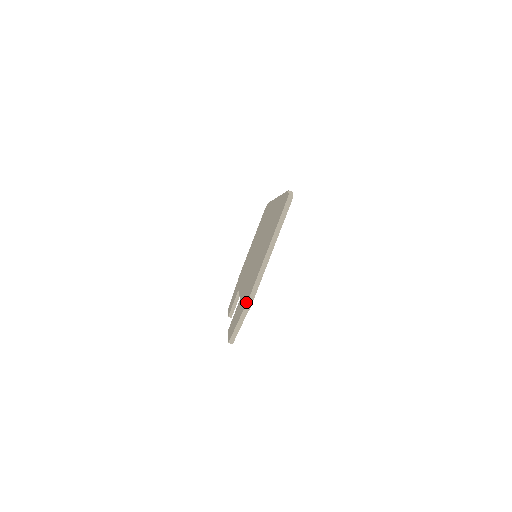
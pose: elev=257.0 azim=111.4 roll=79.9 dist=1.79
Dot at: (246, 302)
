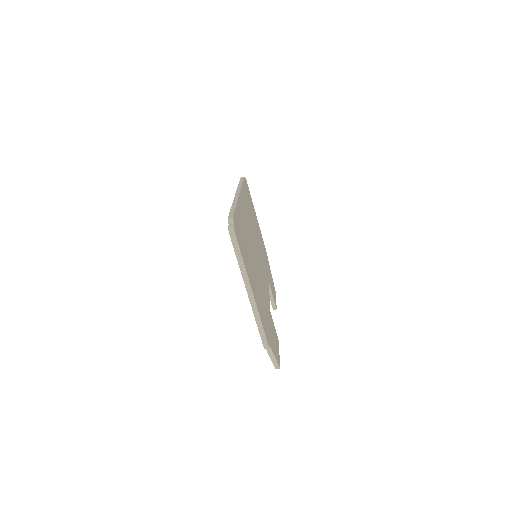
Dot at: occluded
